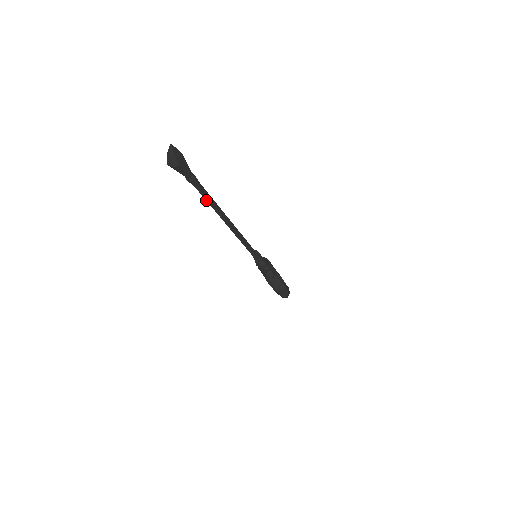
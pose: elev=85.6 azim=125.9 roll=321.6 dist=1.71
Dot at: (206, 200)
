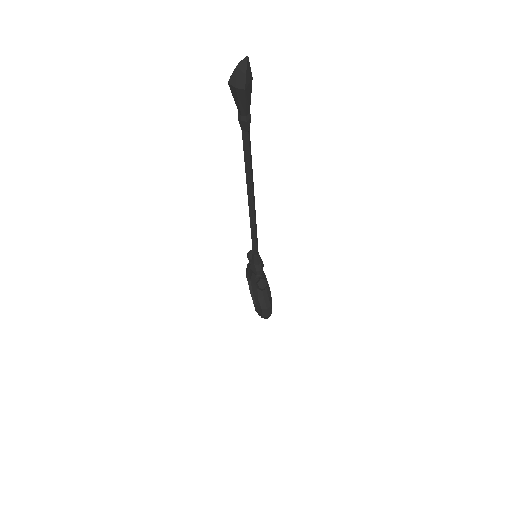
Dot at: (244, 157)
